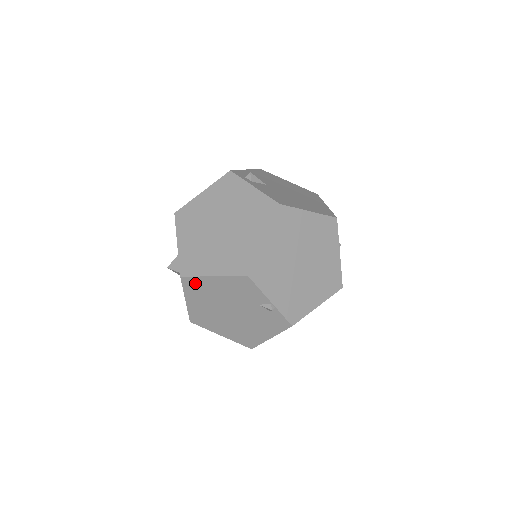
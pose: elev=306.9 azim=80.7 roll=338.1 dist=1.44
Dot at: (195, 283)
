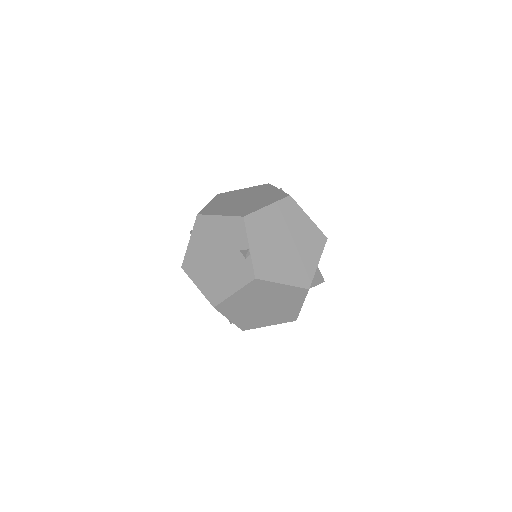
Dot at: (204, 222)
